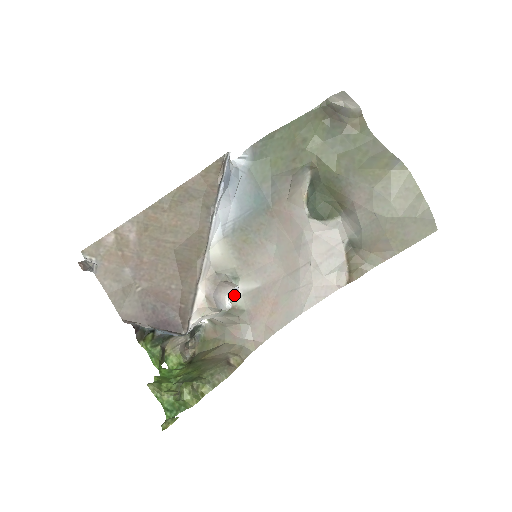
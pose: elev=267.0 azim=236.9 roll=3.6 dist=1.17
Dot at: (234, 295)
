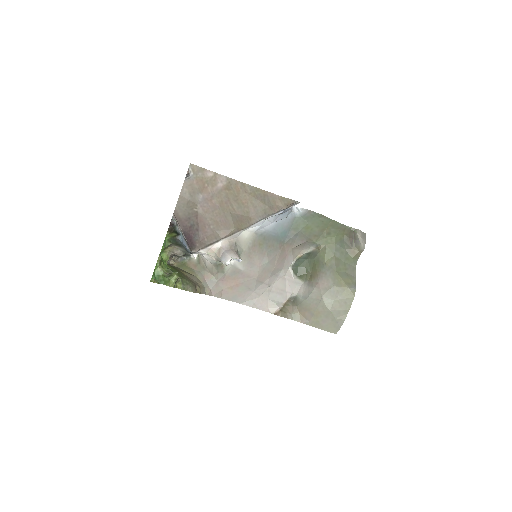
Dot at: occluded
